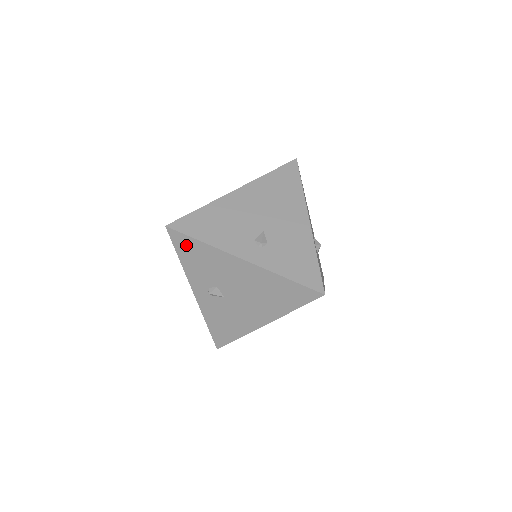
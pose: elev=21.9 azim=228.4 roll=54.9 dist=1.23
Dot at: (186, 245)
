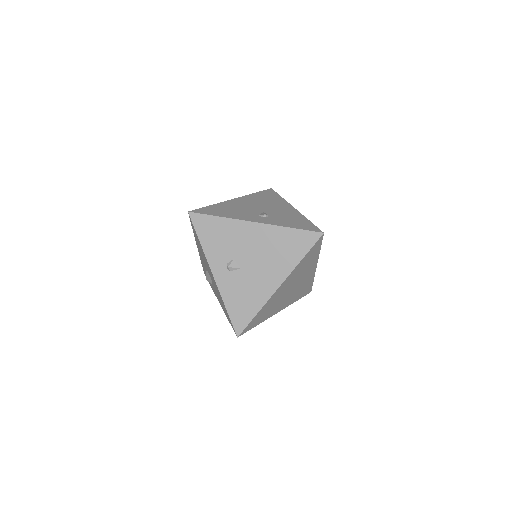
Dot at: (206, 225)
